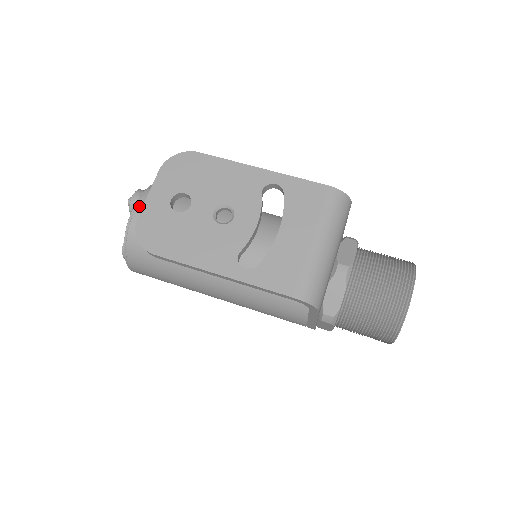
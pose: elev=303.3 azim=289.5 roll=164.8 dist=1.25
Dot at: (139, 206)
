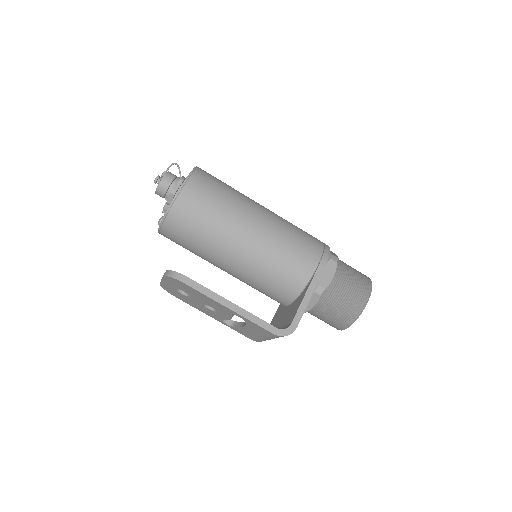
Dot at: (161, 232)
